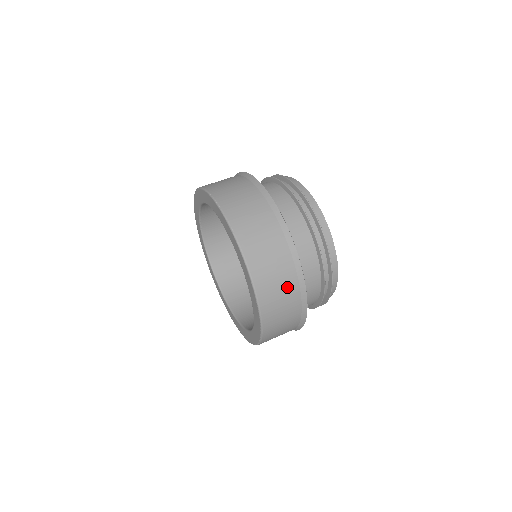
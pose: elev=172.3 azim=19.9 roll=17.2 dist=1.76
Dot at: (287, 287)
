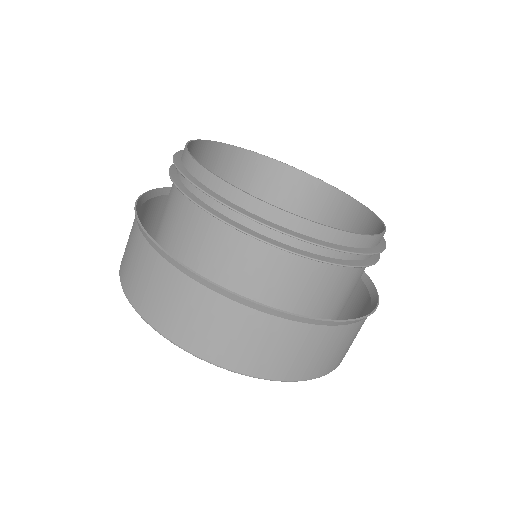
Dot at: (300, 341)
